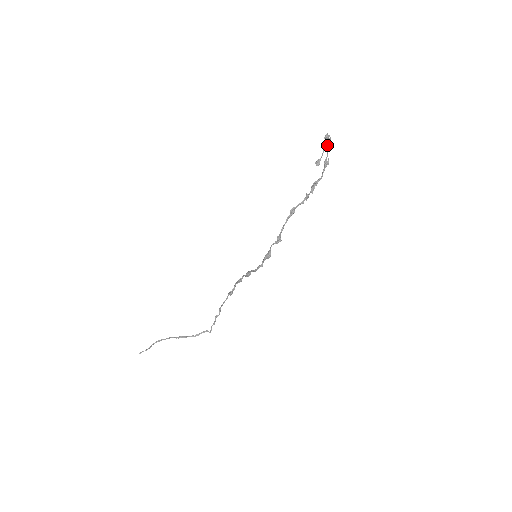
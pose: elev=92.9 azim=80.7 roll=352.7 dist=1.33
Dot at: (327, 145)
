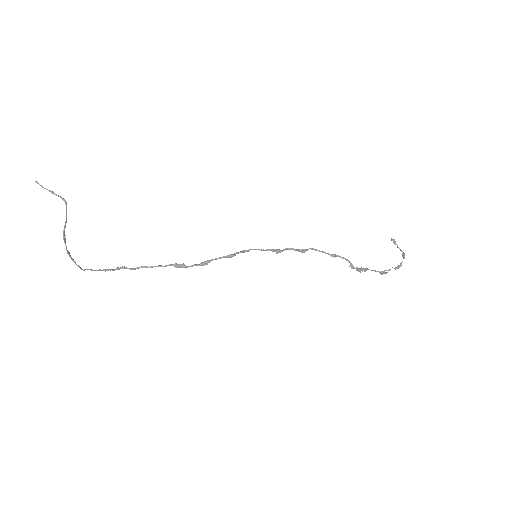
Dot at: occluded
